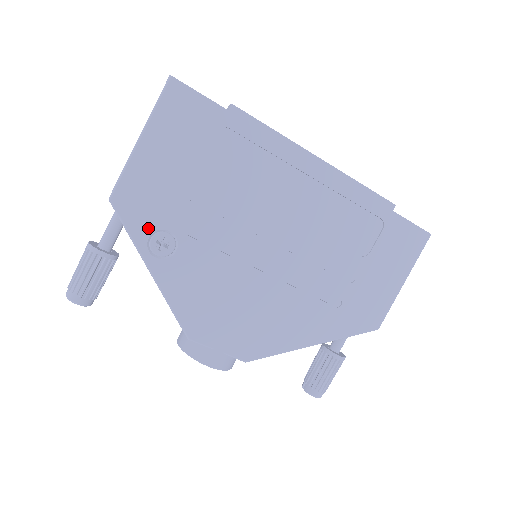
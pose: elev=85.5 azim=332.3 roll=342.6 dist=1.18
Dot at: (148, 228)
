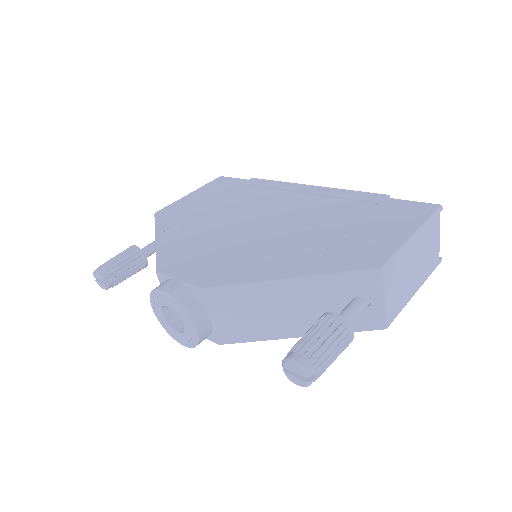
Dot at: (169, 221)
